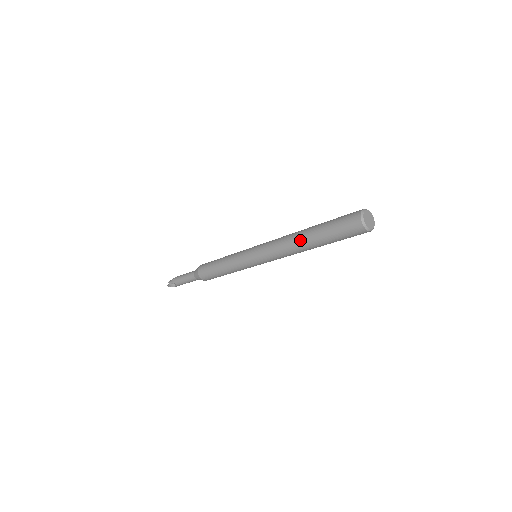
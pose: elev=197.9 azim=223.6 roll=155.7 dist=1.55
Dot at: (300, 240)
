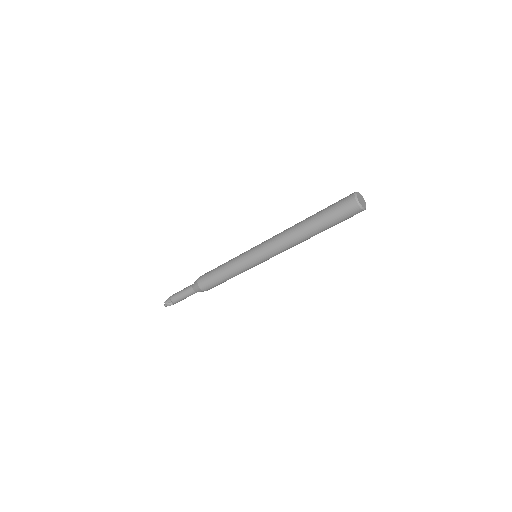
Dot at: (301, 231)
